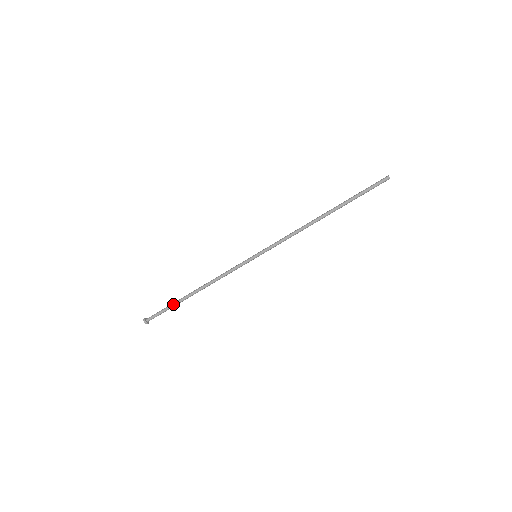
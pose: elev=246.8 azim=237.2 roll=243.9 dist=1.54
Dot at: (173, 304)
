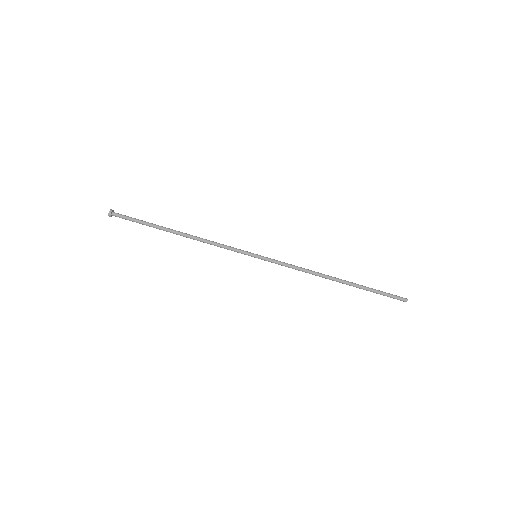
Dot at: (149, 224)
